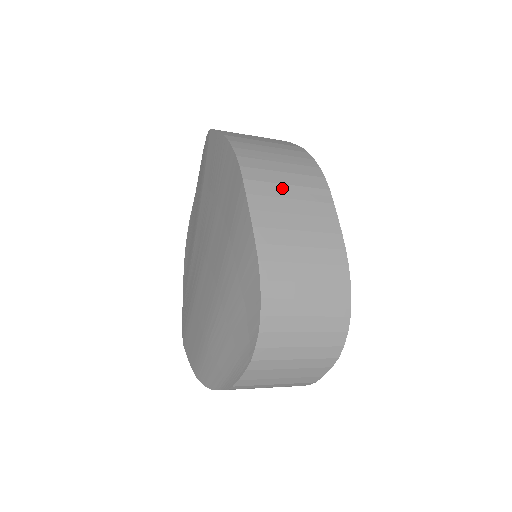
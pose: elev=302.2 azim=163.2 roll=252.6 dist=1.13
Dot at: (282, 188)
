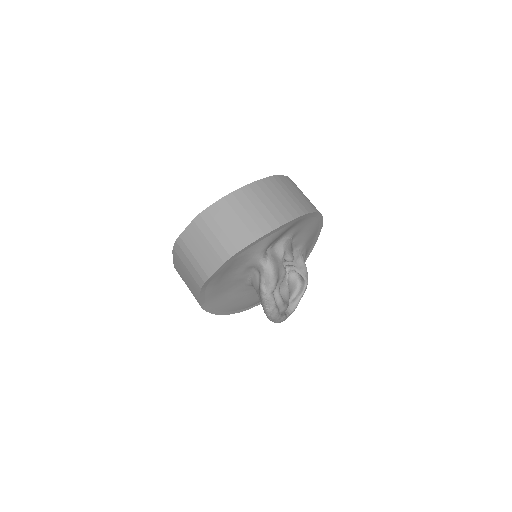
Dot at: (300, 191)
